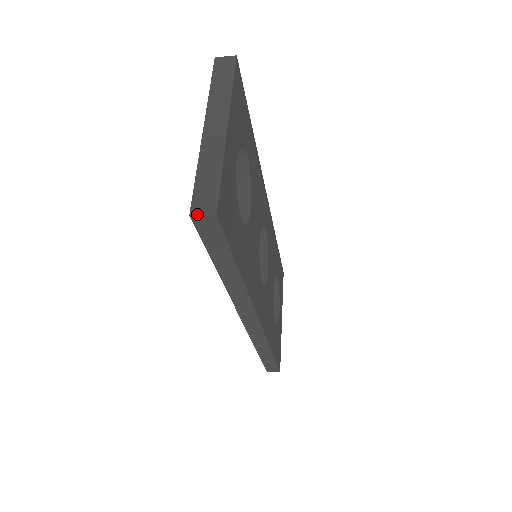
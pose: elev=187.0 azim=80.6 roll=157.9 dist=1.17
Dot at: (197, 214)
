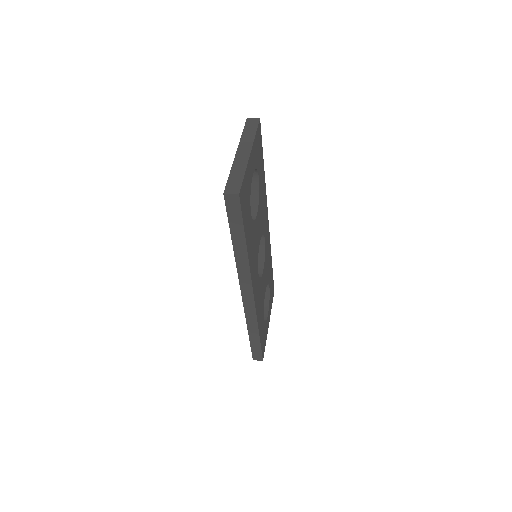
Dot at: (228, 193)
